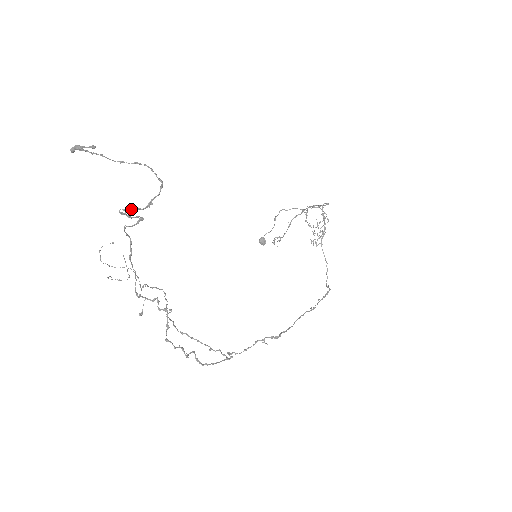
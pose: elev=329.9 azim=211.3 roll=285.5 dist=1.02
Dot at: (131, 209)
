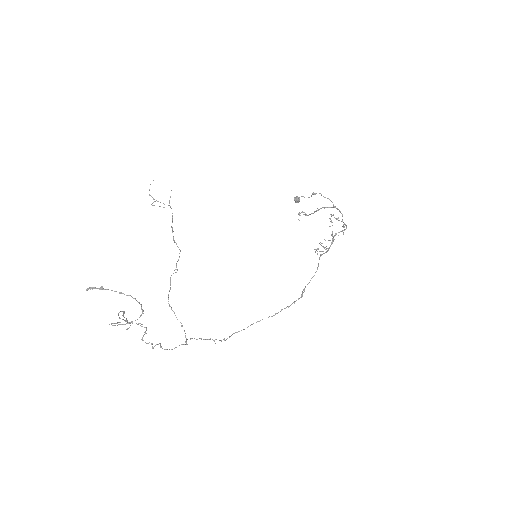
Dot at: (117, 325)
